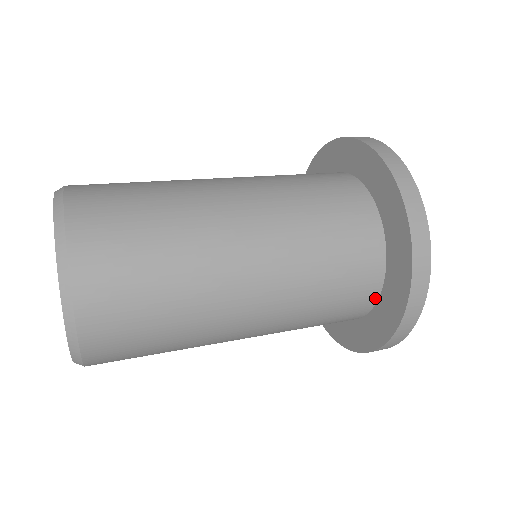
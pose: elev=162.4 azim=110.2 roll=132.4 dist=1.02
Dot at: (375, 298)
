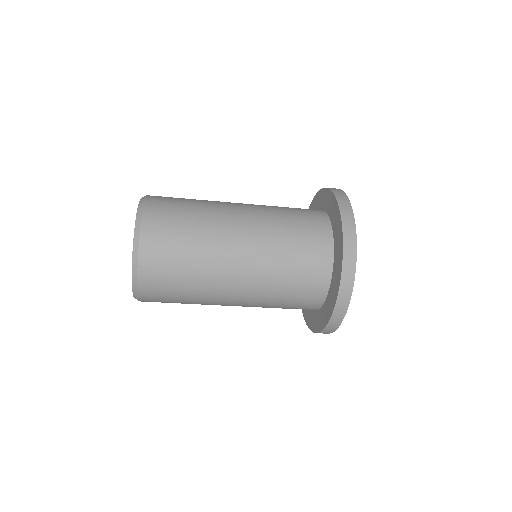
Dot at: (328, 281)
